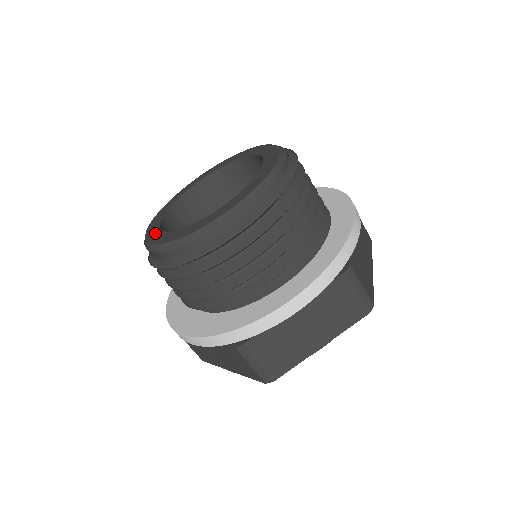
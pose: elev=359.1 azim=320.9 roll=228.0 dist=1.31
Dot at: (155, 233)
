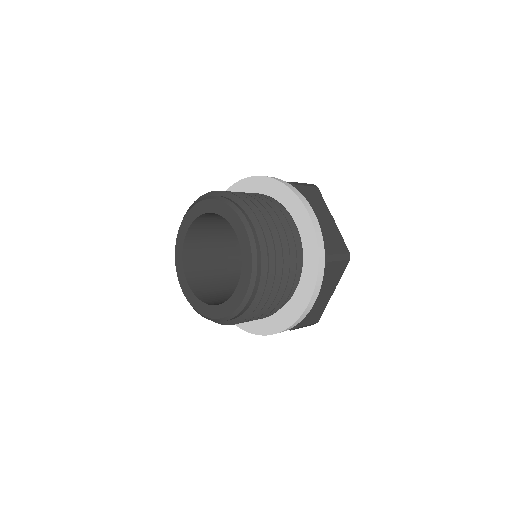
Dot at: (198, 304)
